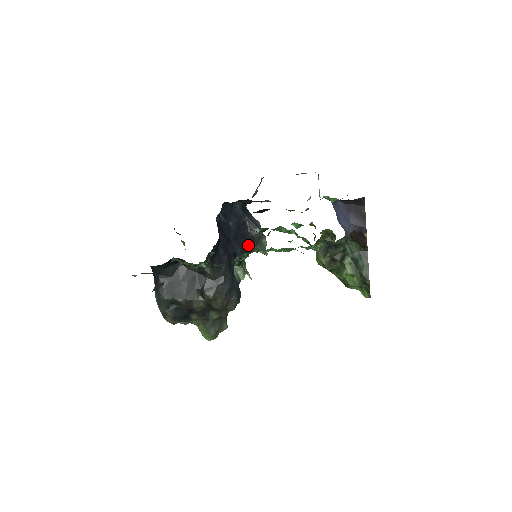
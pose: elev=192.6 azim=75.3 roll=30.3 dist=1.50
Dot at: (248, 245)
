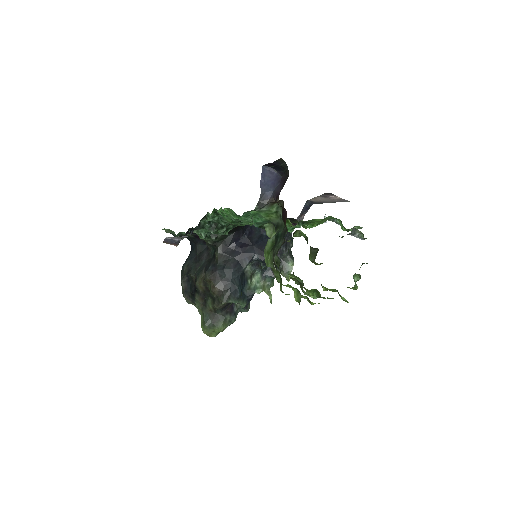
Dot at: occluded
